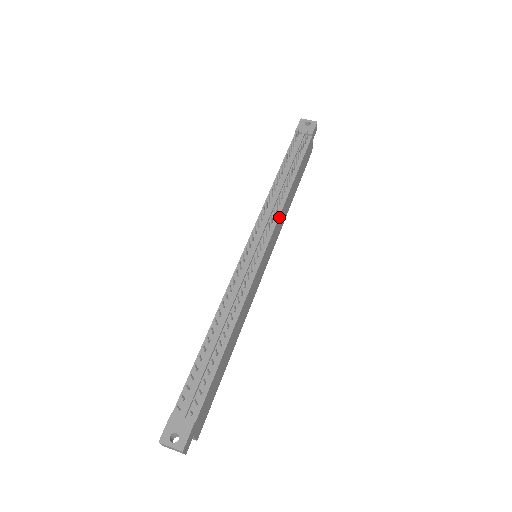
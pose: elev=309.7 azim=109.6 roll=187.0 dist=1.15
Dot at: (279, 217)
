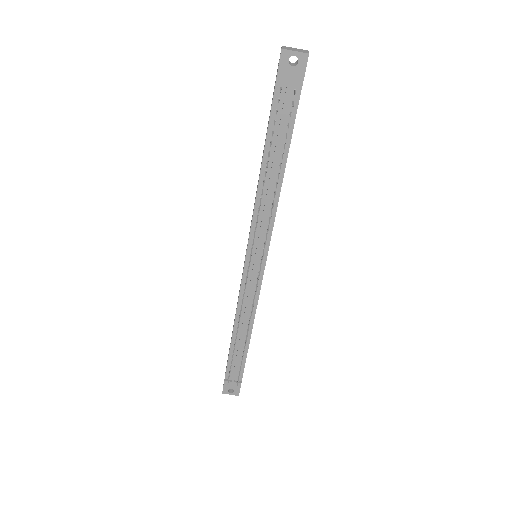
Dot at: (273, 224)
